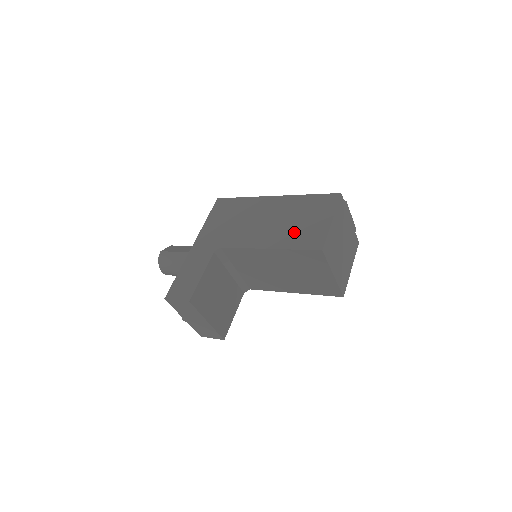
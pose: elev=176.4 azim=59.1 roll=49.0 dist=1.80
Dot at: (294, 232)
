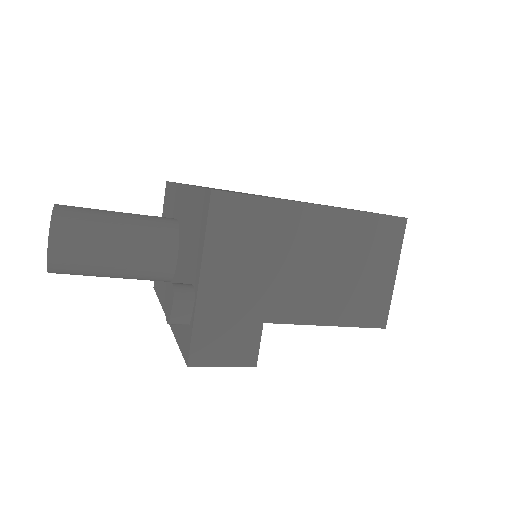
Dot at: occluded
